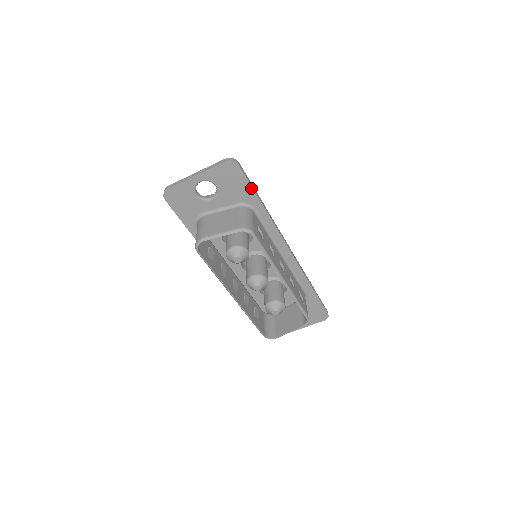
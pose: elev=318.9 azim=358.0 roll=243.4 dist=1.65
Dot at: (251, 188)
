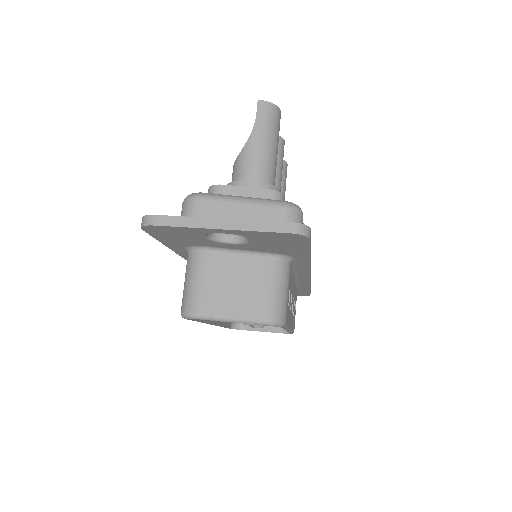
Dot at: (307, 251)
